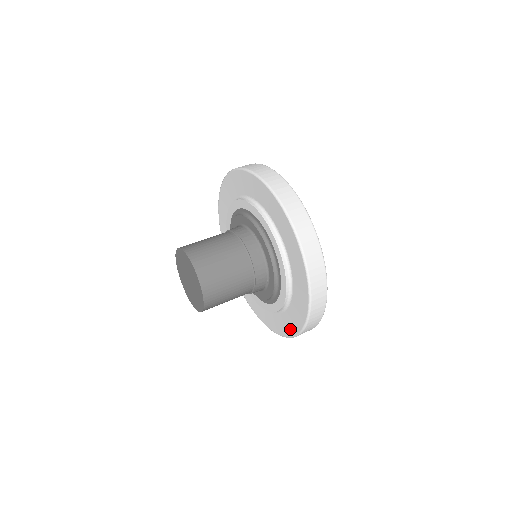
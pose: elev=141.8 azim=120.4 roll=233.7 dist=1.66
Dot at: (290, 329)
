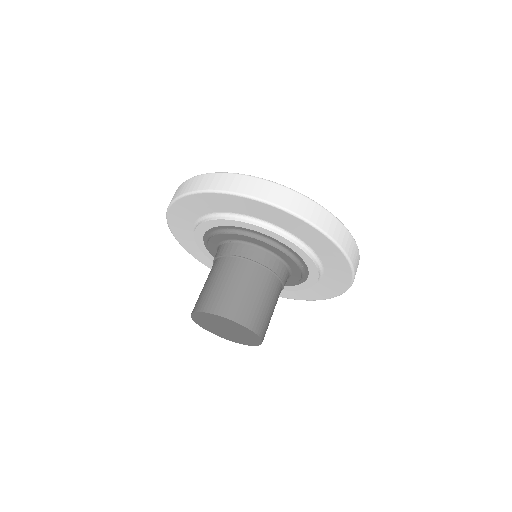
Dot at: occluded
